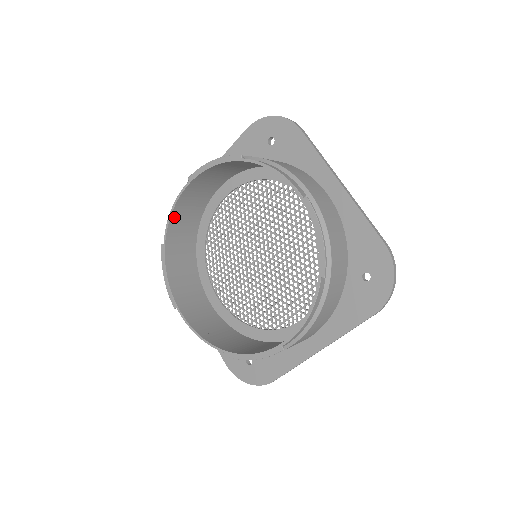
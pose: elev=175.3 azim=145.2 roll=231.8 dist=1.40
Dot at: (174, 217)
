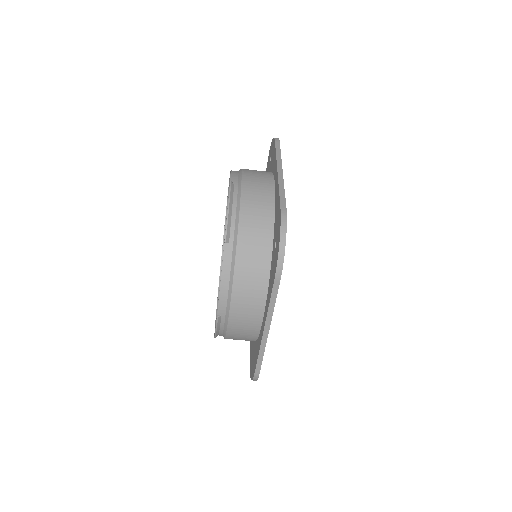
Dot at: occluded
